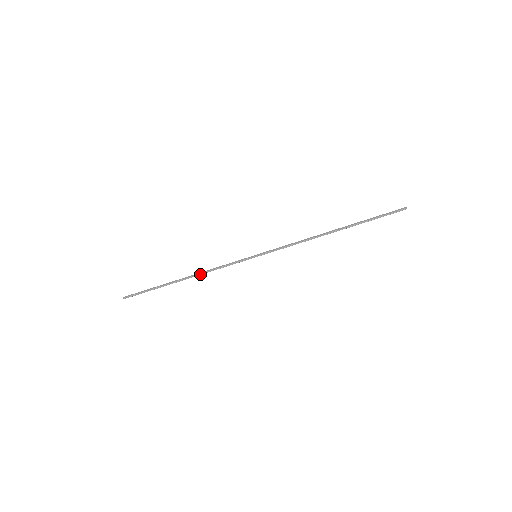
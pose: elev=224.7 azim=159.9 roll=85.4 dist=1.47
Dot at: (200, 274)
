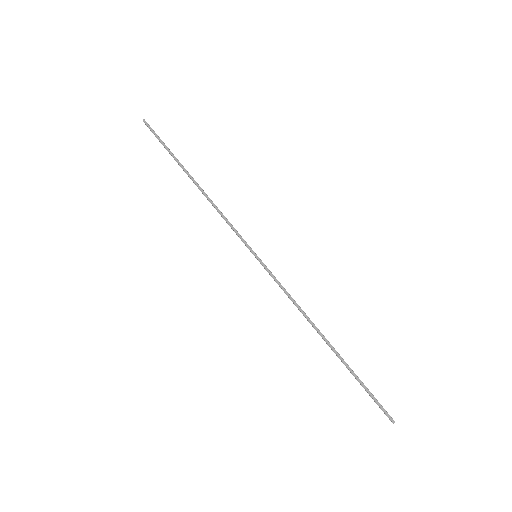
Dot at: (207, 198)
